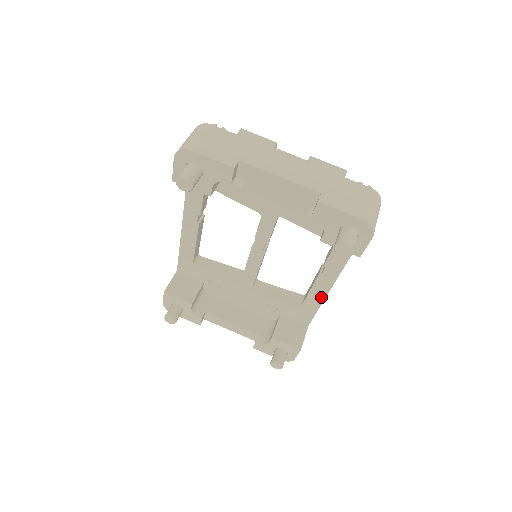
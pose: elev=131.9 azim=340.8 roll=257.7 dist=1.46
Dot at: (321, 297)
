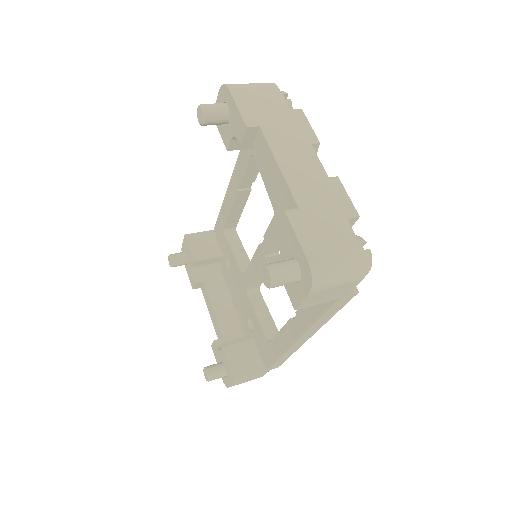
Dot at: (283, 347)
